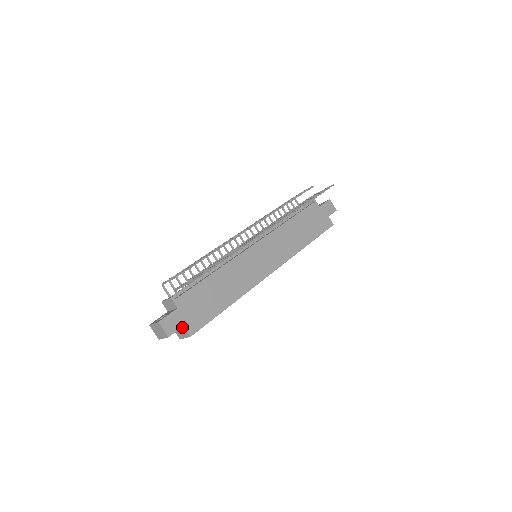
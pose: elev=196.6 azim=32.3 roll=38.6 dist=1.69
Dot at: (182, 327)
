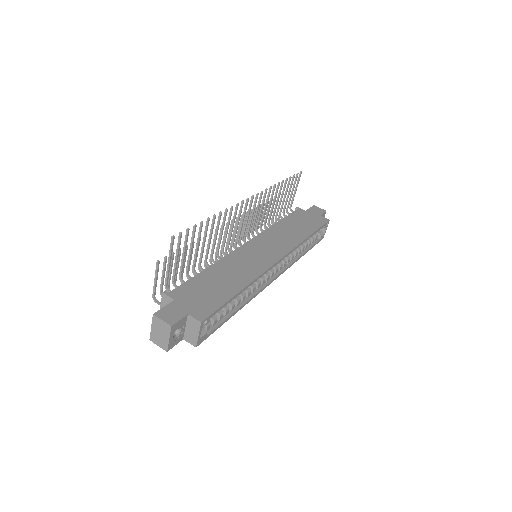
Dot at: (187, 318)
